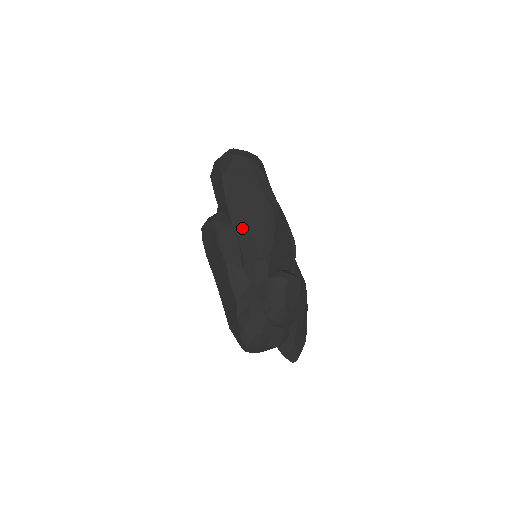
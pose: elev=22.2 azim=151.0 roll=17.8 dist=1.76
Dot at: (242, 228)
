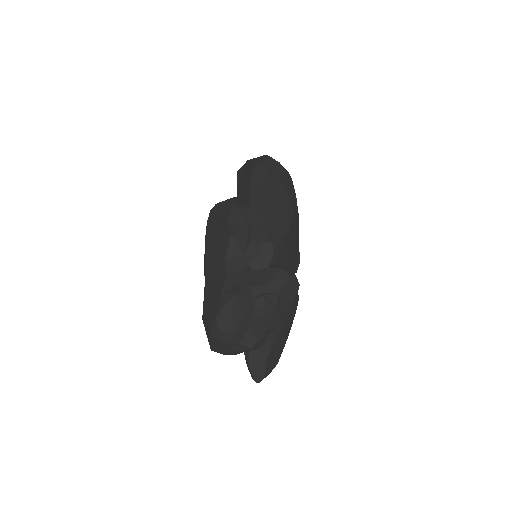
Dot at: (258, 212)
